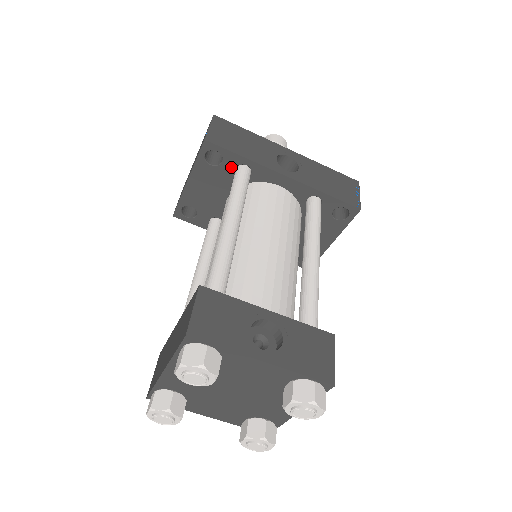
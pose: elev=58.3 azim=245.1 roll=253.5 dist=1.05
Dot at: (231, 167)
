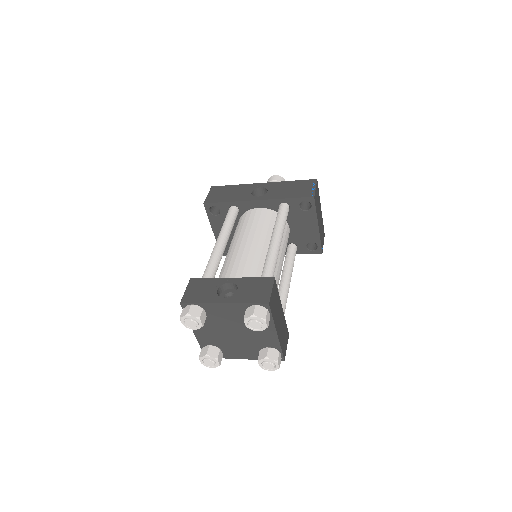
Dot at: (226, 211)
